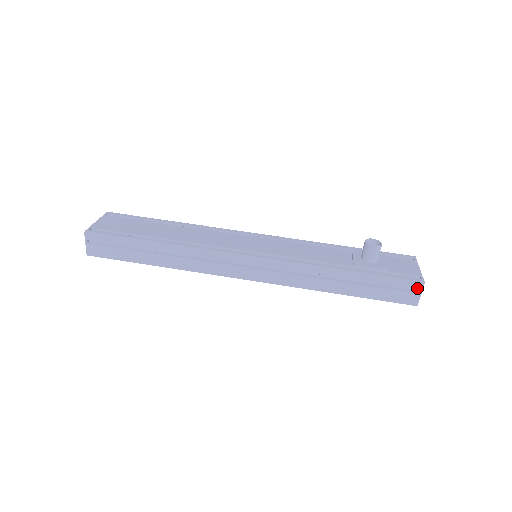
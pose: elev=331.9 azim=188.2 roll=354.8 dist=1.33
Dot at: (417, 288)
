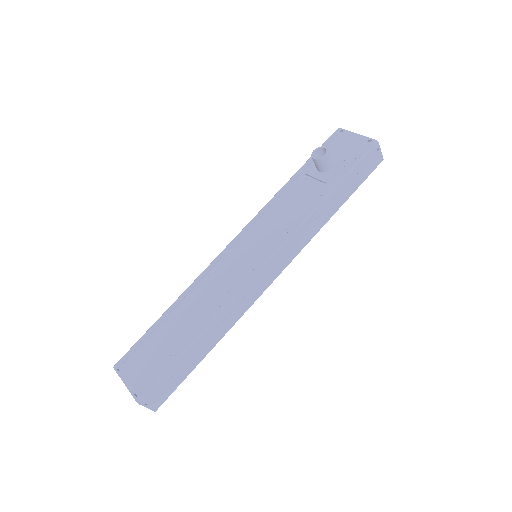
Dot at: (376, 150)
